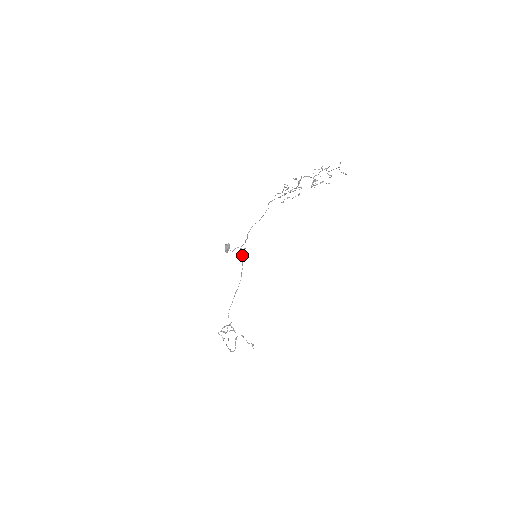
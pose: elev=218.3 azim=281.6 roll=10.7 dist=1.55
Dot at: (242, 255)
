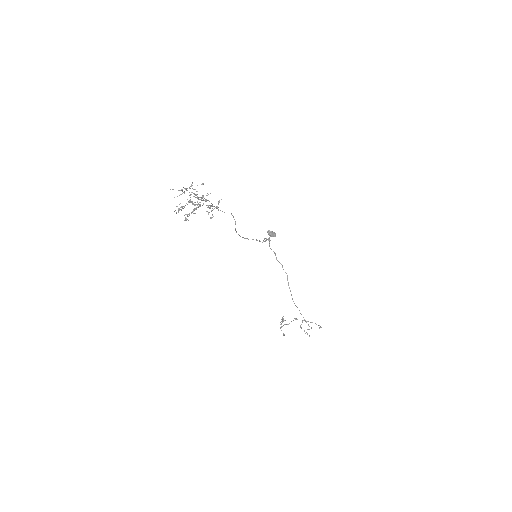
Dot at: (269, 245)
